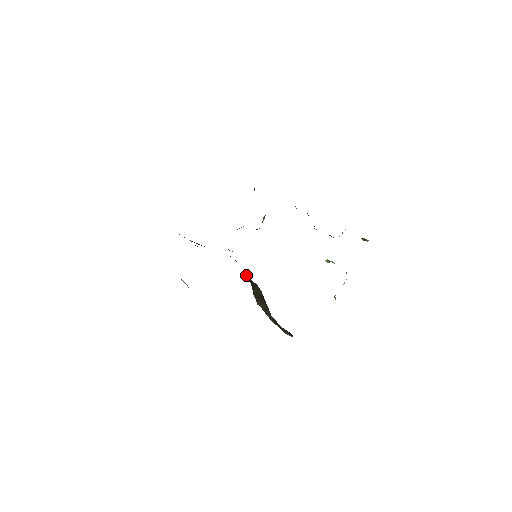
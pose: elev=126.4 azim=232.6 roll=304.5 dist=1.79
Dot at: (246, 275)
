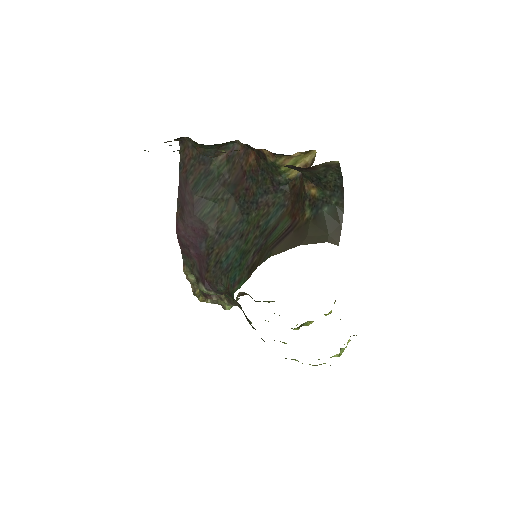
Dot at: (250, 250)
